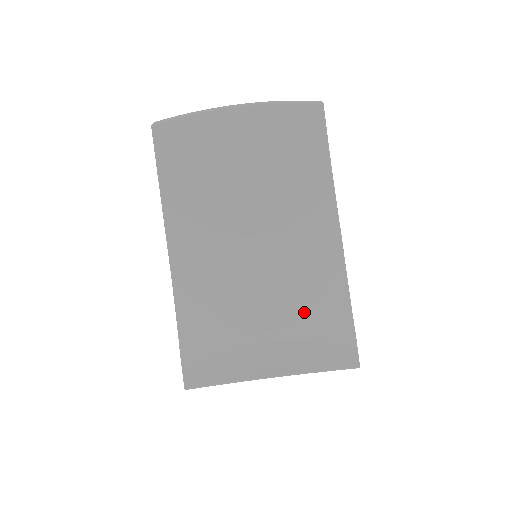
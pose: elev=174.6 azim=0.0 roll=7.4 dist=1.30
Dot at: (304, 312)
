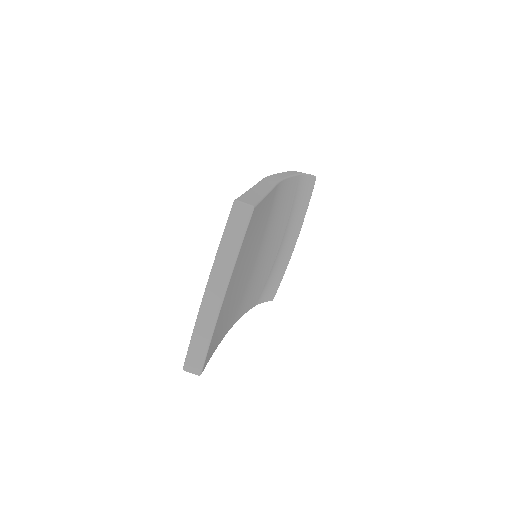
Dot at: (286, 216)
